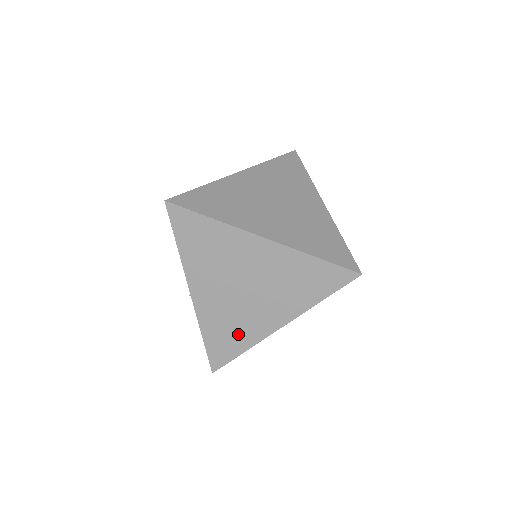
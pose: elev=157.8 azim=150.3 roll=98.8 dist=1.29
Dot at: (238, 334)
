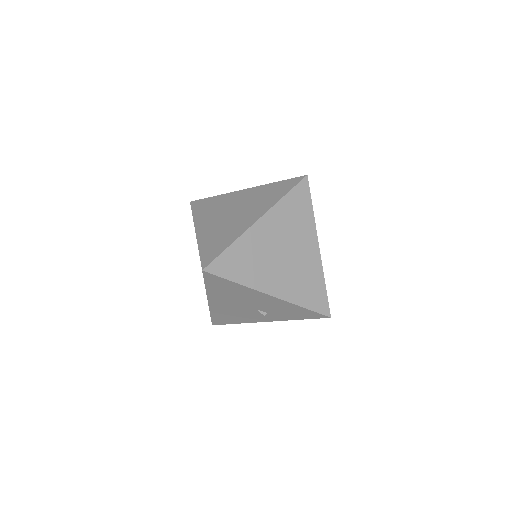
Dot at: (312, 280)
